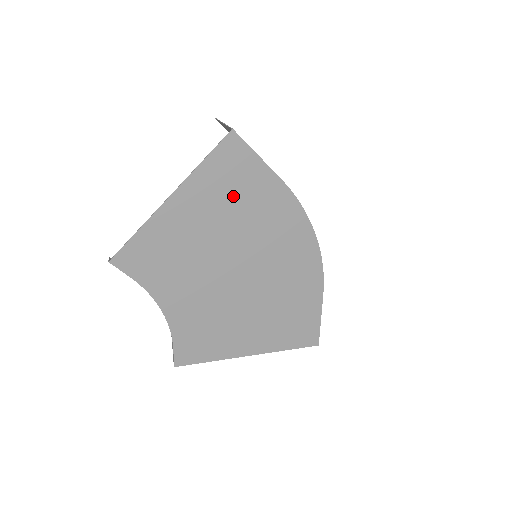
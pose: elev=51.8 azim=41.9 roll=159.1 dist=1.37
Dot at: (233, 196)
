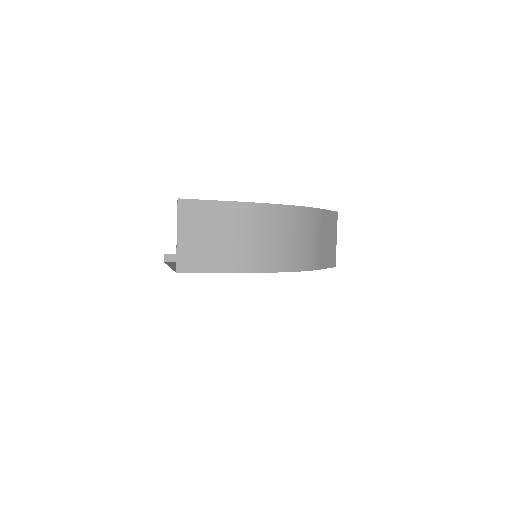
Dot at: occluded
